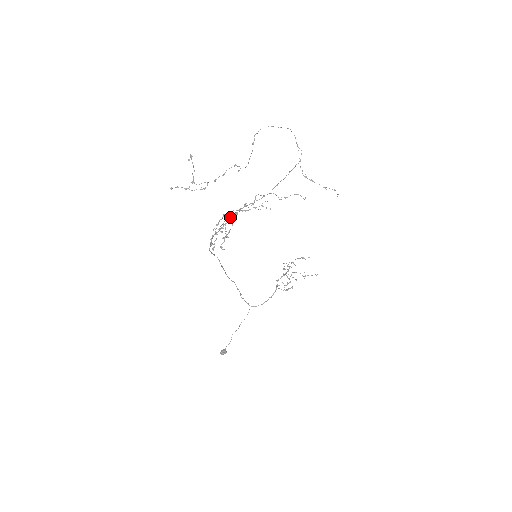
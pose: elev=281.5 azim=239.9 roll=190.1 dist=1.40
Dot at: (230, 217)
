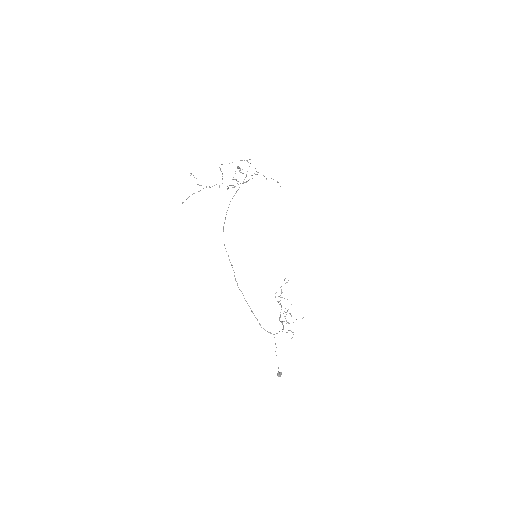
Dot at: occluded
